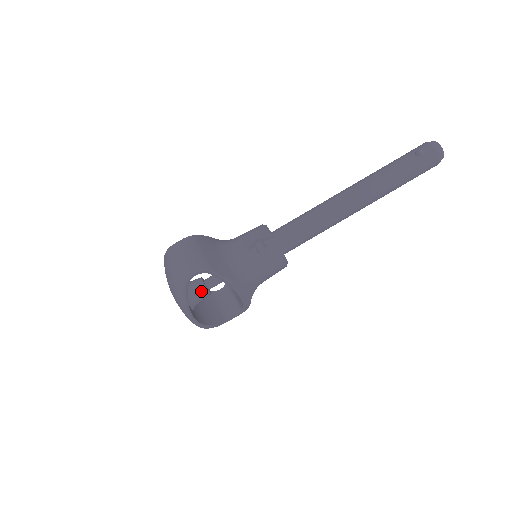
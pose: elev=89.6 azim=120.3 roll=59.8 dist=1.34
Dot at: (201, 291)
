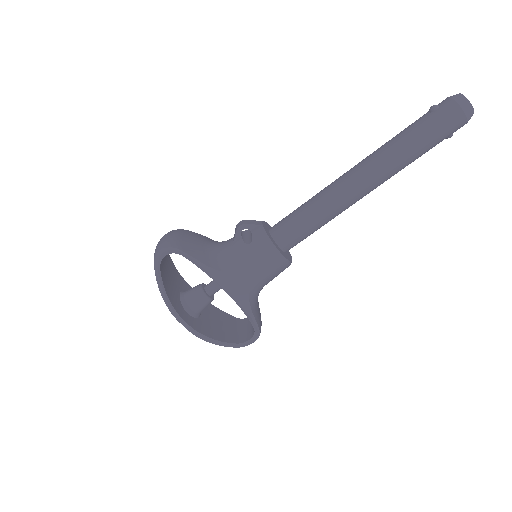
Dot at: (197, 293)
